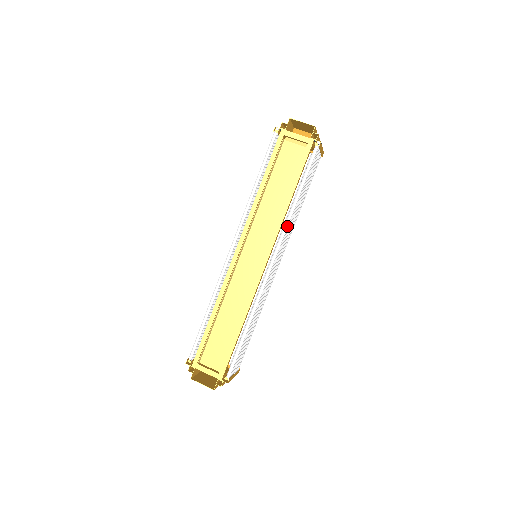
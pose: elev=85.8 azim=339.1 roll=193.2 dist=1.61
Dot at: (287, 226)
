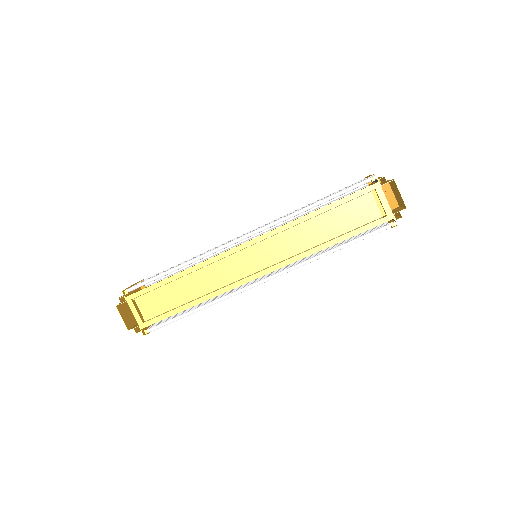
Dot at: occluded
